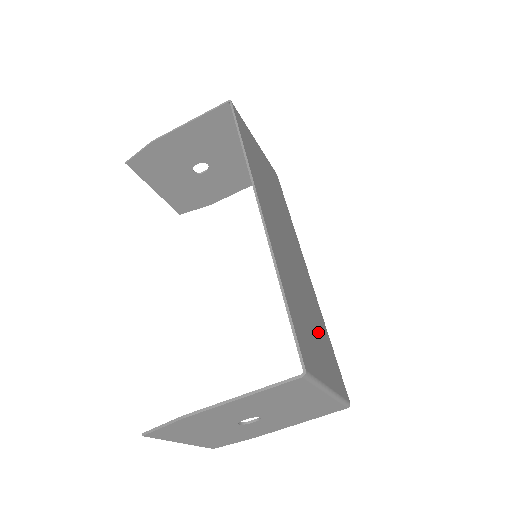
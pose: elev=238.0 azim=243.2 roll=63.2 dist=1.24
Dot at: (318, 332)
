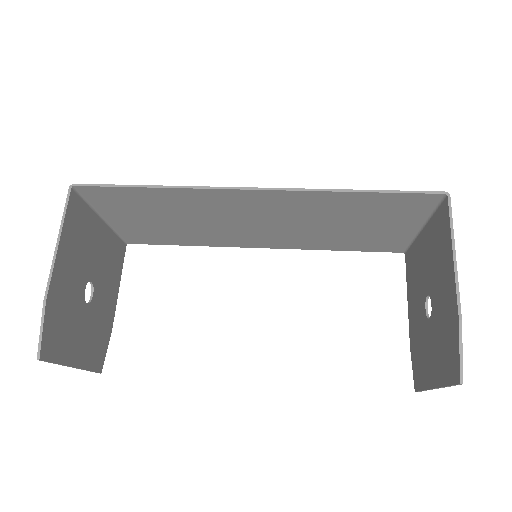
Dot at: (355, 232)
